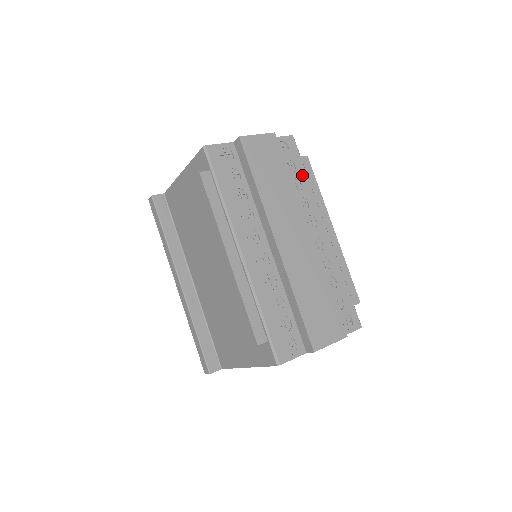
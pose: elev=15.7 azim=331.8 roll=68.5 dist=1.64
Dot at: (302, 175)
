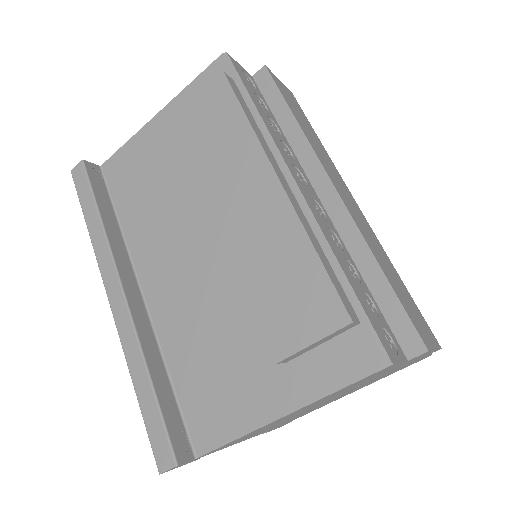
Dot at: occluded
